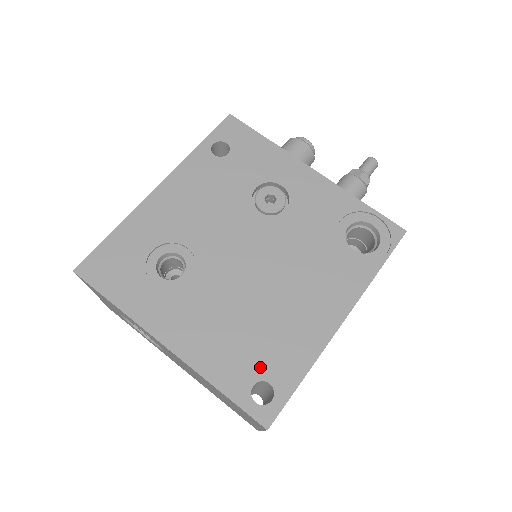
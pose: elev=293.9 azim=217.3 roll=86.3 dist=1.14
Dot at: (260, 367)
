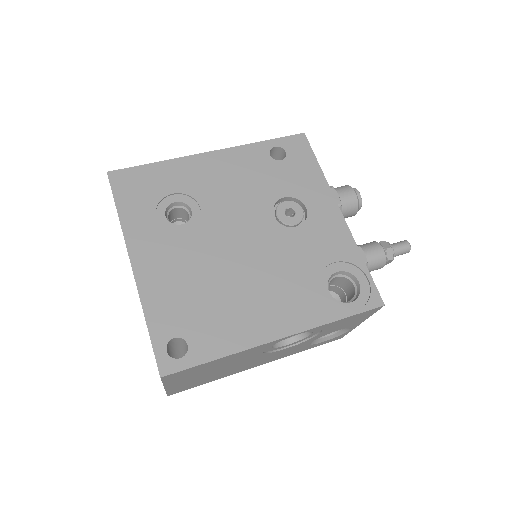
Dot at: (190, 328)
